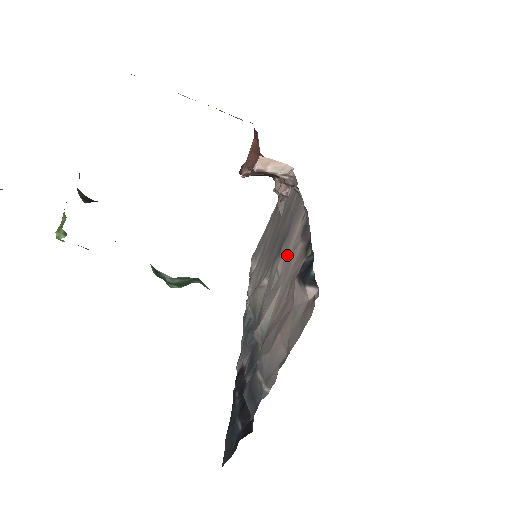
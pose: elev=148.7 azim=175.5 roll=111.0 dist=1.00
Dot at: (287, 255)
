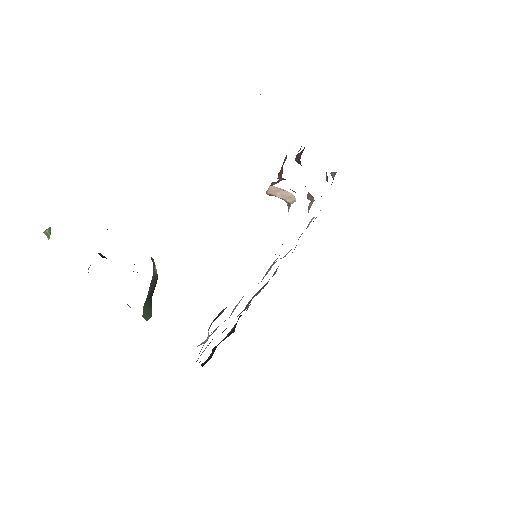
Dot at: occluded
